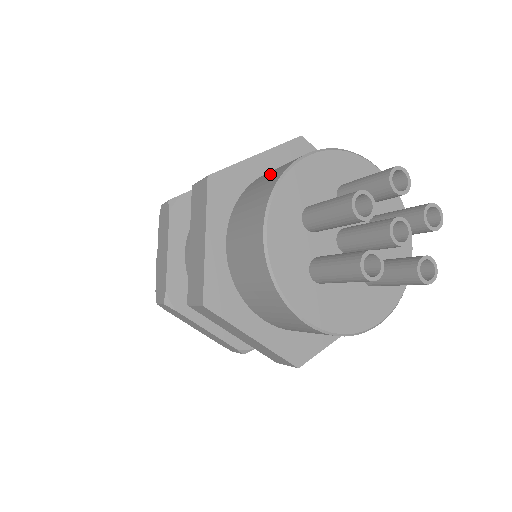
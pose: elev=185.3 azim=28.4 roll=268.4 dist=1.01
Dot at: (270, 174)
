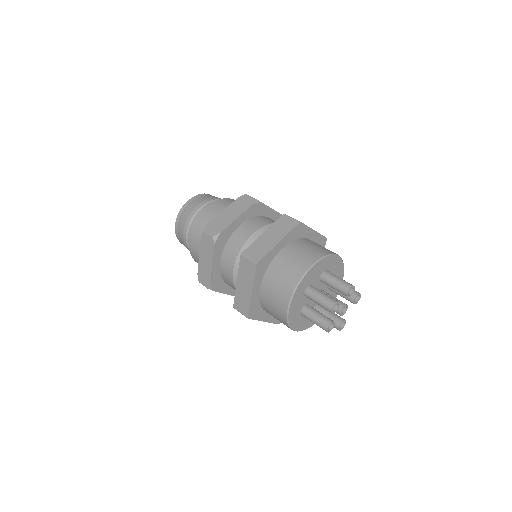
Dot at: (273, 308)
